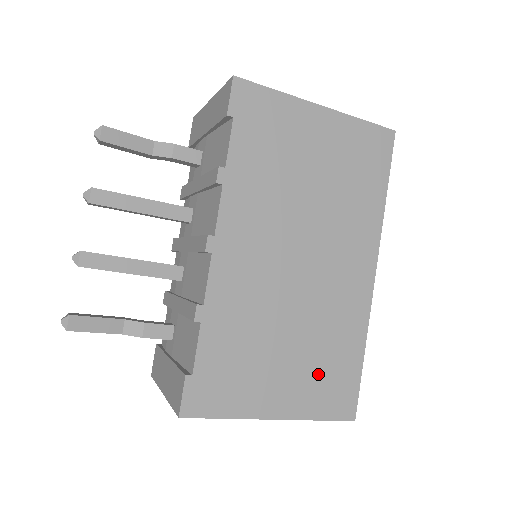
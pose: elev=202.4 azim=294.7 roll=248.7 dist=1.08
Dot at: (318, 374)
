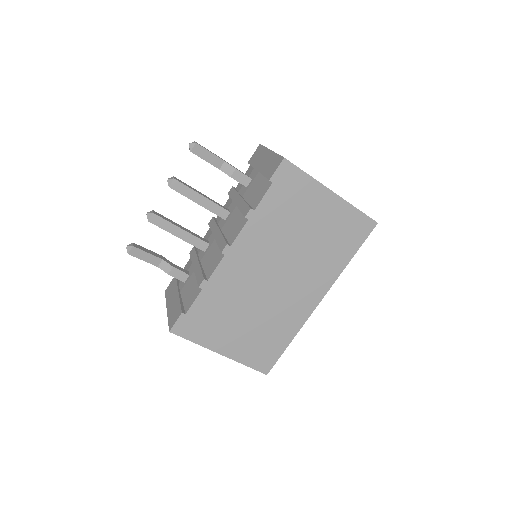
Dot at: (257, 342)
